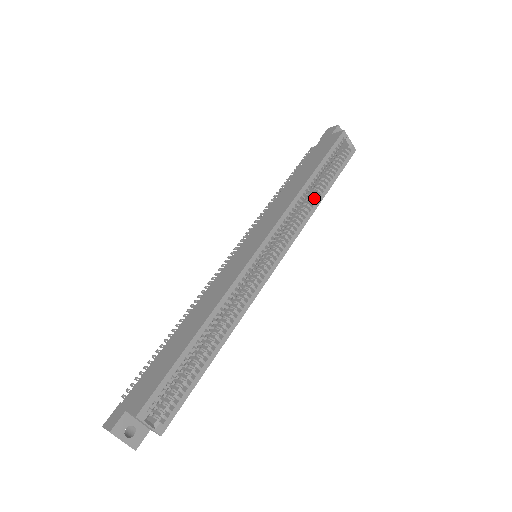
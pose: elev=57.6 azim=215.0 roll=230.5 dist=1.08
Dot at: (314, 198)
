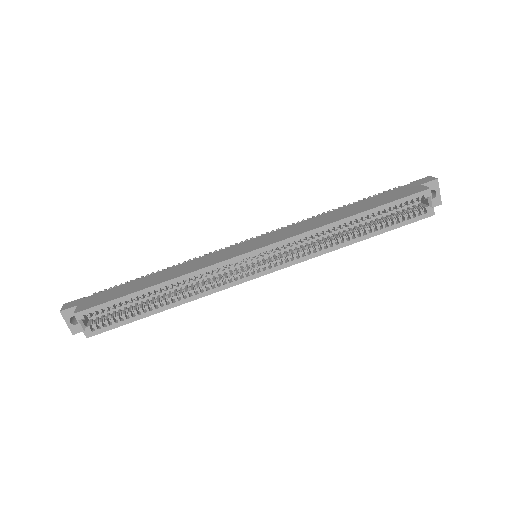
Dot at: (345, 237)
